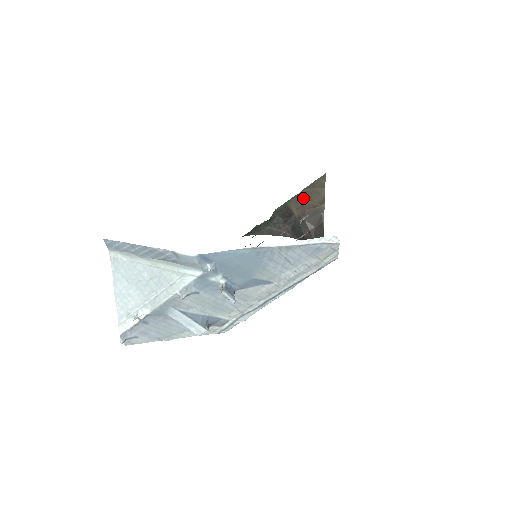
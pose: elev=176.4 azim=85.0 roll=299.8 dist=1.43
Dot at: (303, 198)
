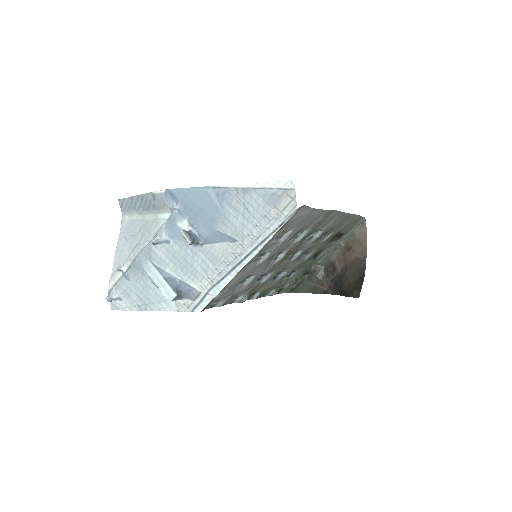
Dot at: (345, 250)
